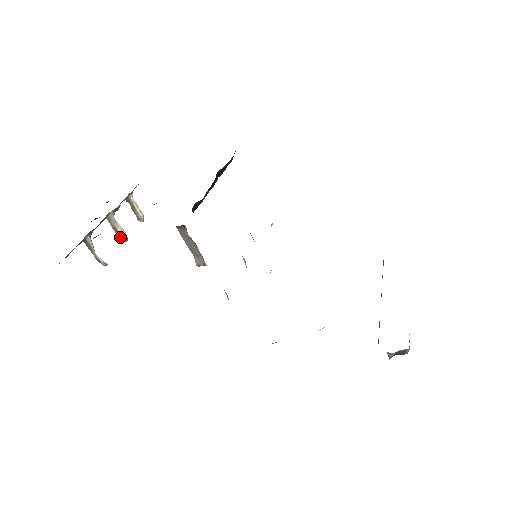
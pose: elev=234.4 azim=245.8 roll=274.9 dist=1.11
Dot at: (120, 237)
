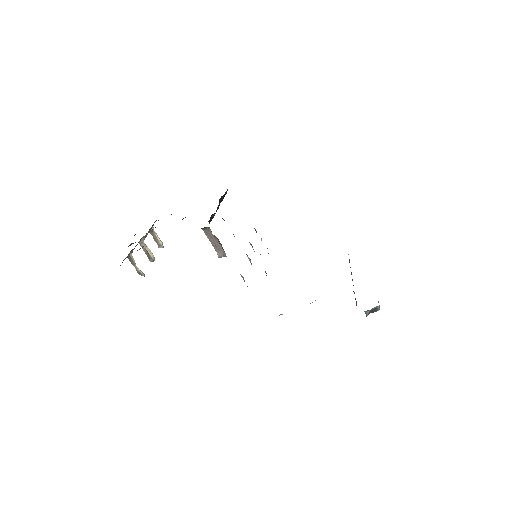
Dot at: (150, 257)
